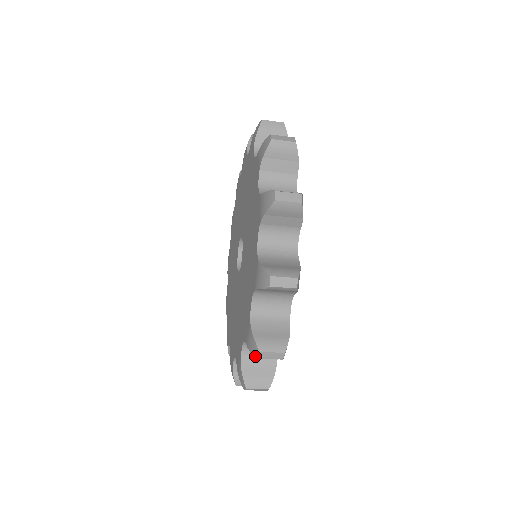
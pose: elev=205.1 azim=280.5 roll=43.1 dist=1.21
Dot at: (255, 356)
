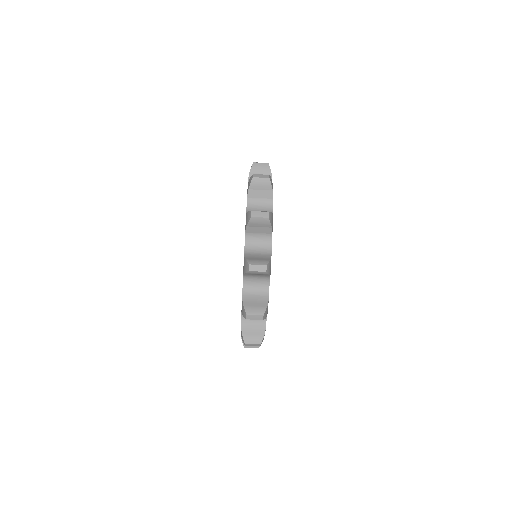
Dot at: (245, 318)
